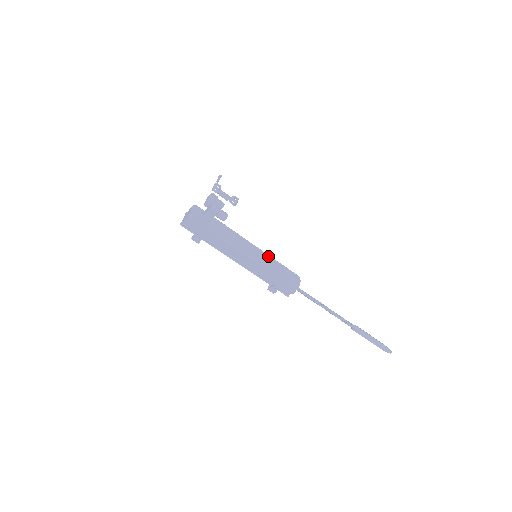
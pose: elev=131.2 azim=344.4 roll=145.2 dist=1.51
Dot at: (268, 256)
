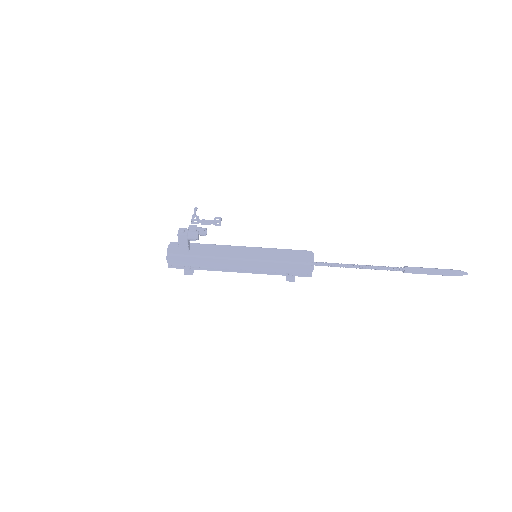
Dot at: (266, 249)
